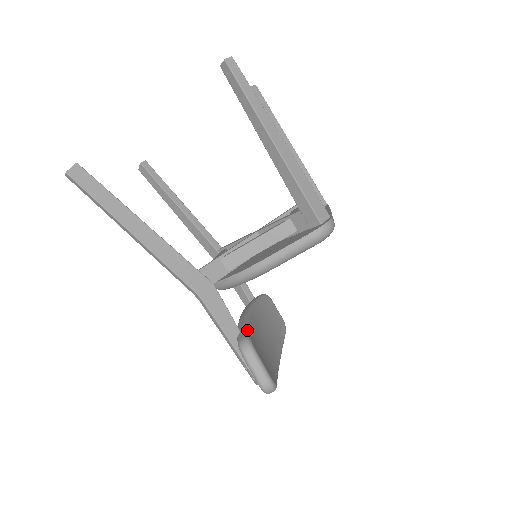
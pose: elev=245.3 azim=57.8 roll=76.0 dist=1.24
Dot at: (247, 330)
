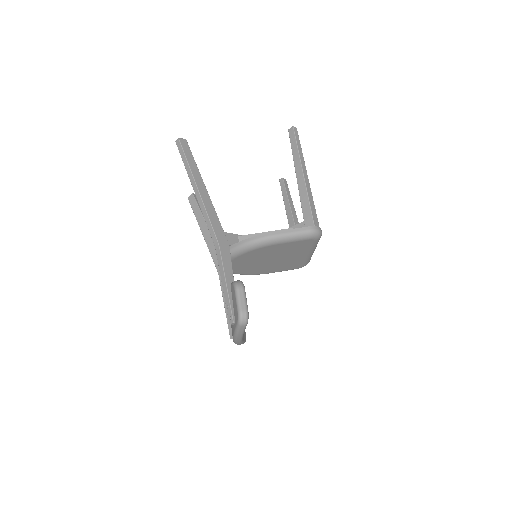
Dot at: occluded
